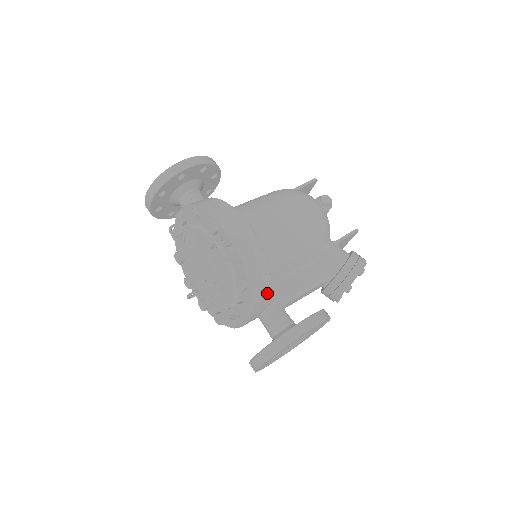
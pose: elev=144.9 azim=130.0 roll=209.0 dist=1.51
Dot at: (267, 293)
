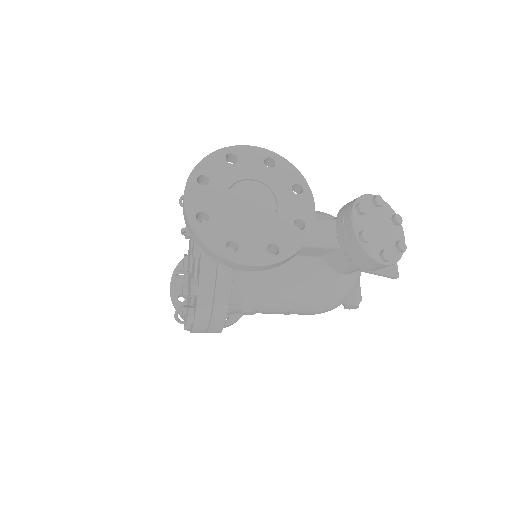
Dot at: occluded
